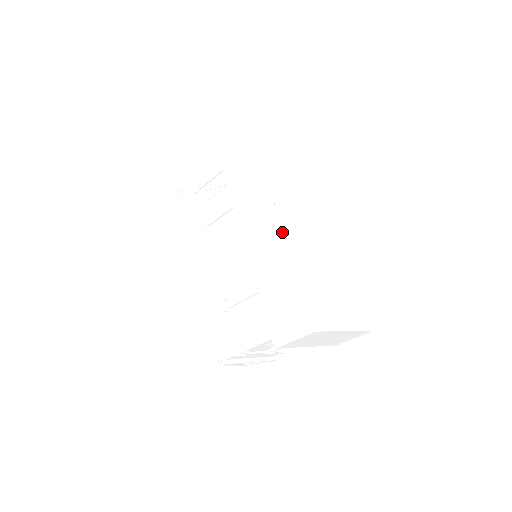
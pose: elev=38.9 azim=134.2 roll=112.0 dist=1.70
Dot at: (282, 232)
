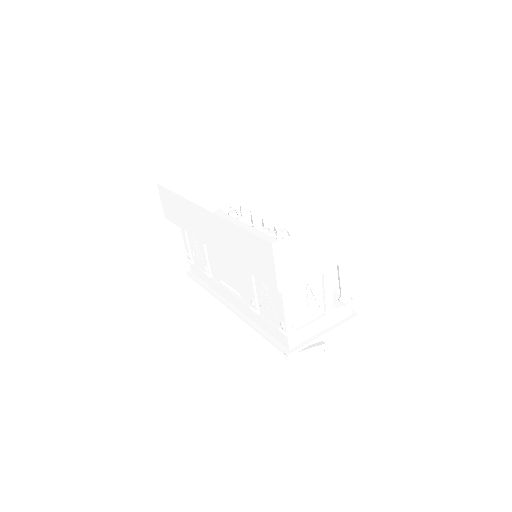
Dot at: (211, 213)
